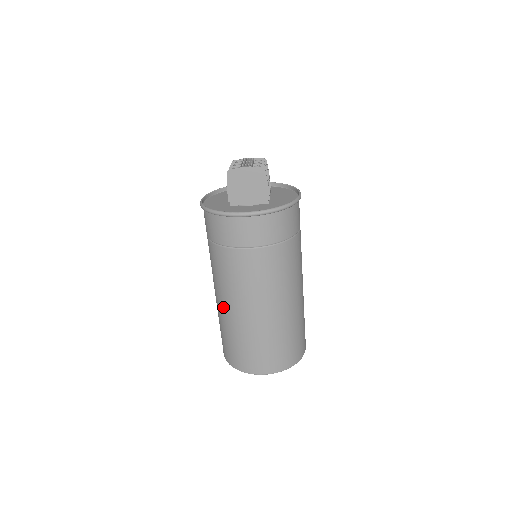
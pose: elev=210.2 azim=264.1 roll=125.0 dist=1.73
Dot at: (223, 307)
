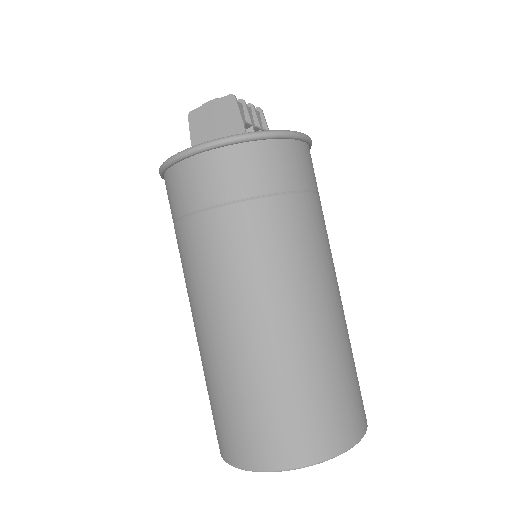
Dot at: (196, 336)
